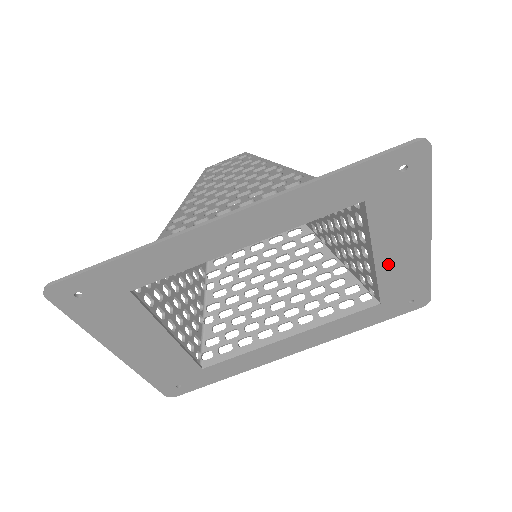
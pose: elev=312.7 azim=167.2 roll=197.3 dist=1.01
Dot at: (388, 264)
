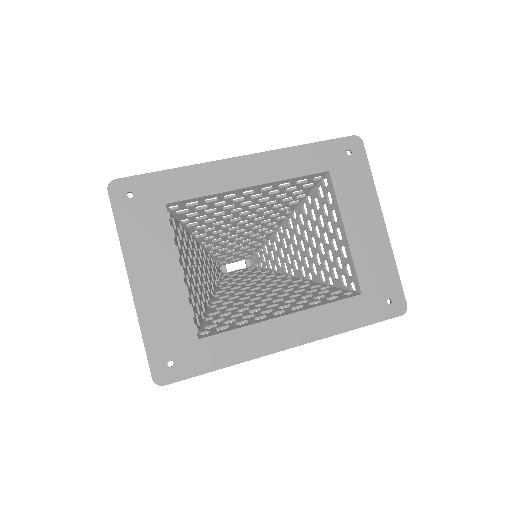
Dot at: (358, 242)
